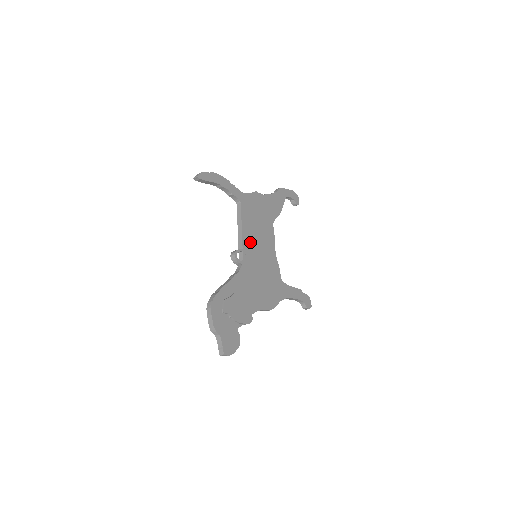
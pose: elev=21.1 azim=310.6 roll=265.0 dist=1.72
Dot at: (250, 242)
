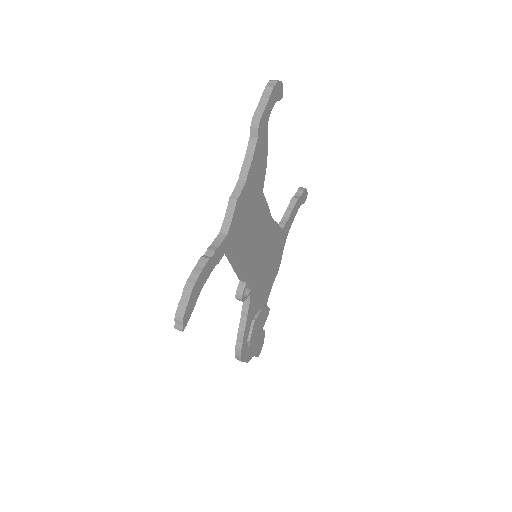
Dot at: (250, 263)
